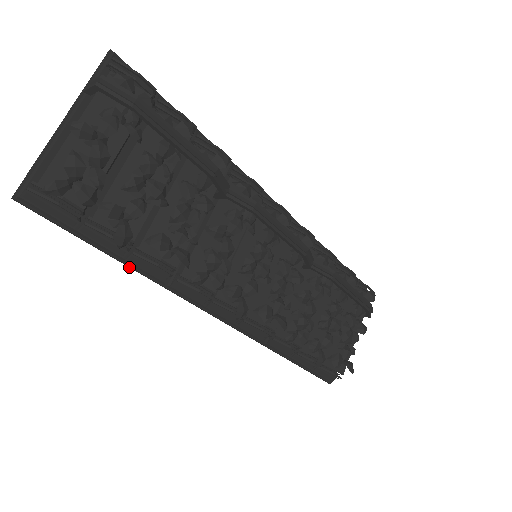
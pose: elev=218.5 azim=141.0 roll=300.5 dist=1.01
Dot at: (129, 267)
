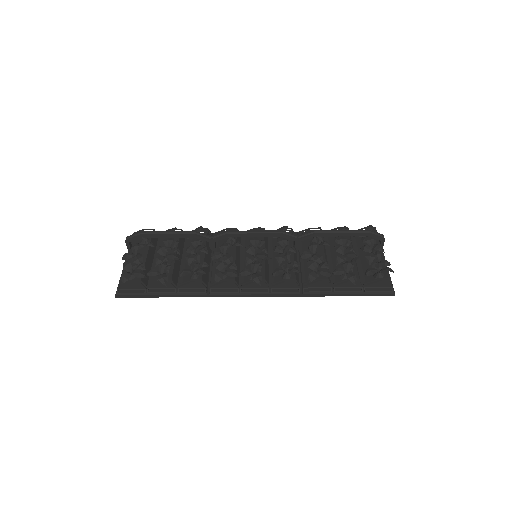
Dot at: occluded
